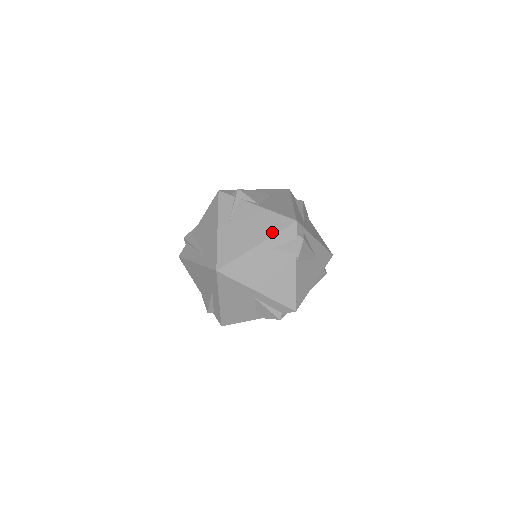
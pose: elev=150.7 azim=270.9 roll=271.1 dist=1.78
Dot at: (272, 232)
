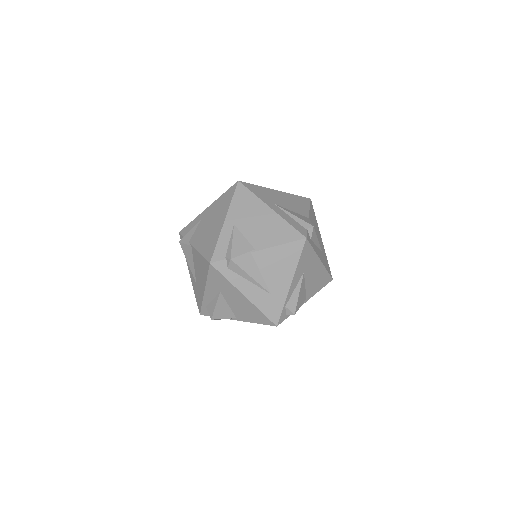
Dot at: occluded
